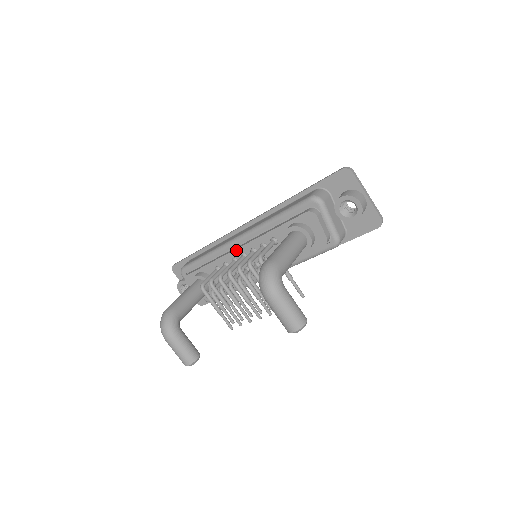
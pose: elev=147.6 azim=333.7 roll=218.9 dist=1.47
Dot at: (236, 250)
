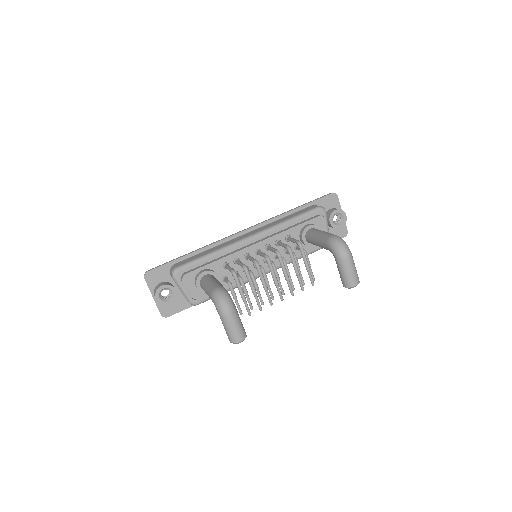
Dot at: (252, 246)
